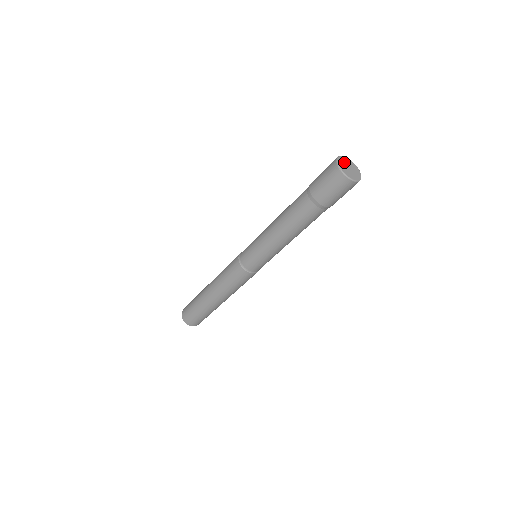
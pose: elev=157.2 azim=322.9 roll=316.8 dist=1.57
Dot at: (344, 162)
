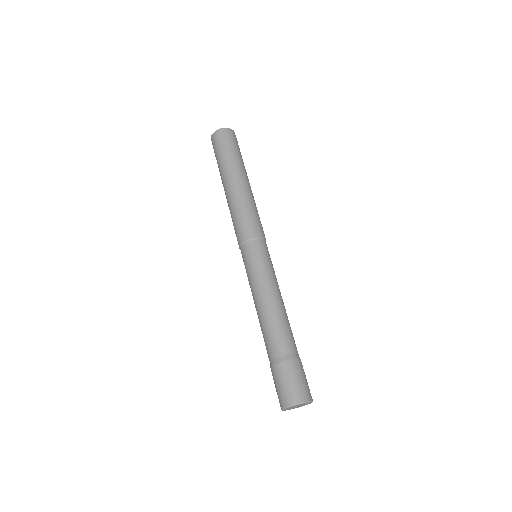
Dot at: occluded
